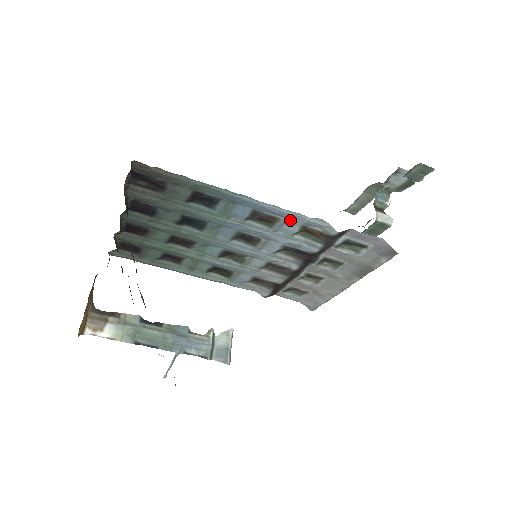
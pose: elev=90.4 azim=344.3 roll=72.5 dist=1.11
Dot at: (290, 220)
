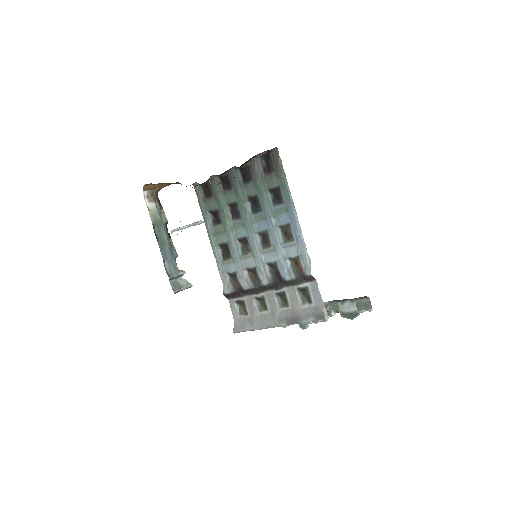
Dot at: (298, 246)
